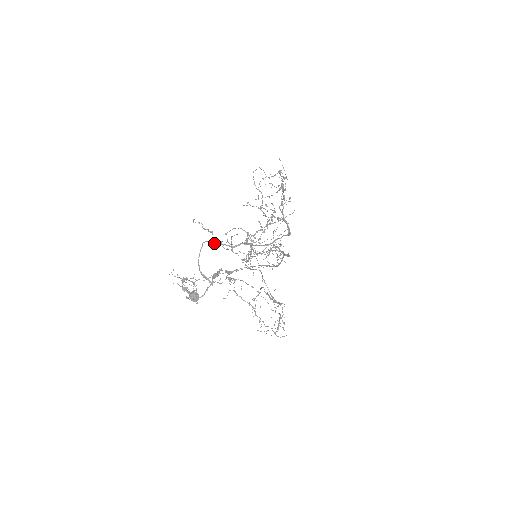
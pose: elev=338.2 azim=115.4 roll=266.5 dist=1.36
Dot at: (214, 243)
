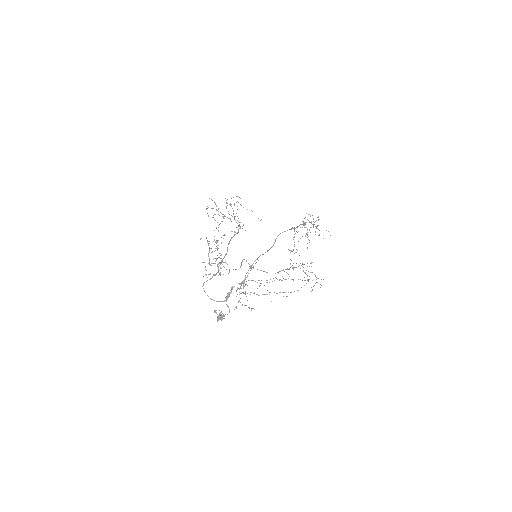
Dot at: occluded
